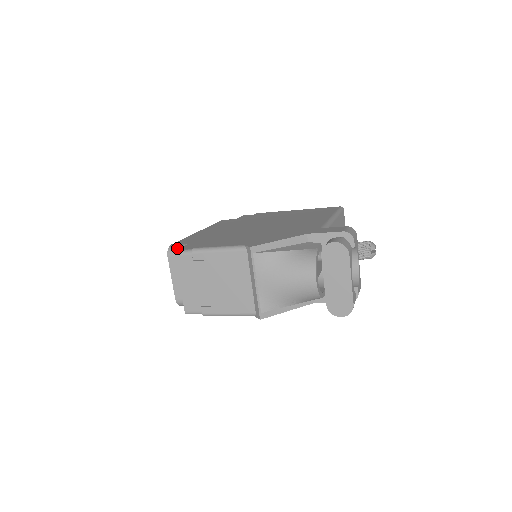
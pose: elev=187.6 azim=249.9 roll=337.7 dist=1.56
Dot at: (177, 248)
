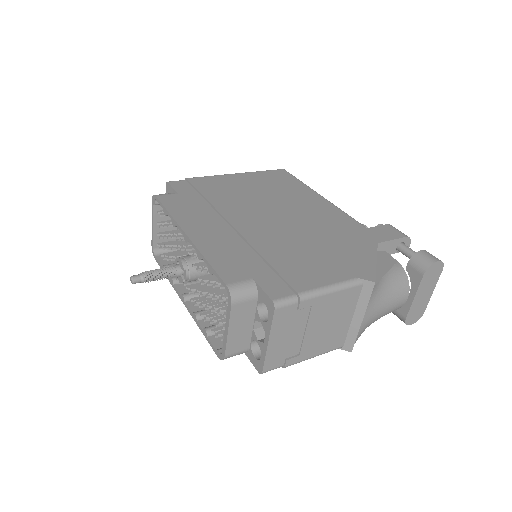
Dot at: (244, 289)
